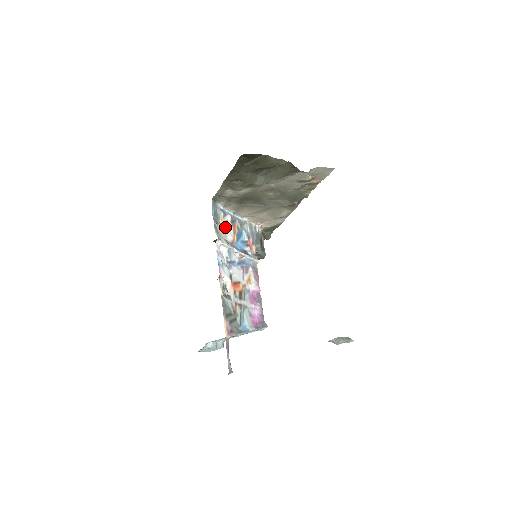
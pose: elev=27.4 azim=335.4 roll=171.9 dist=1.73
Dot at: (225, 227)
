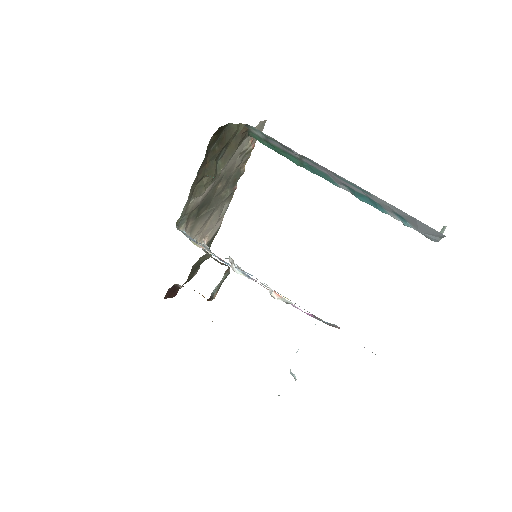
Dot at: (206, 249)
